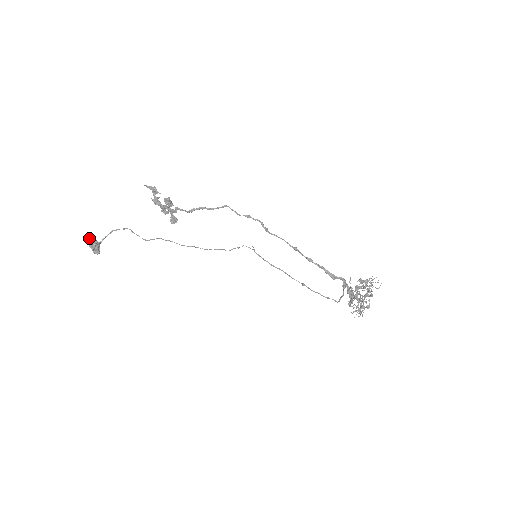
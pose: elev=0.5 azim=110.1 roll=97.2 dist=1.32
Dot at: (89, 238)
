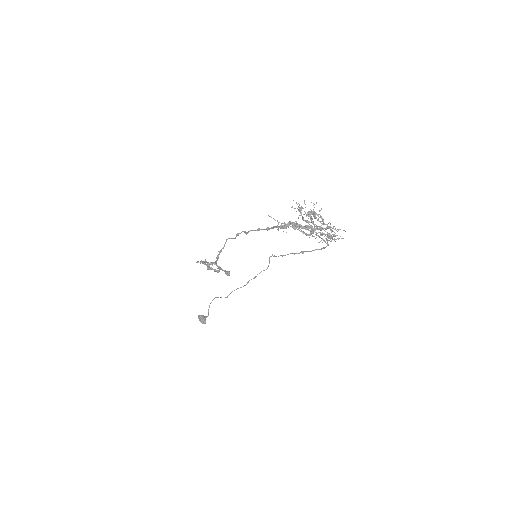
Dot at: (198, 316)
